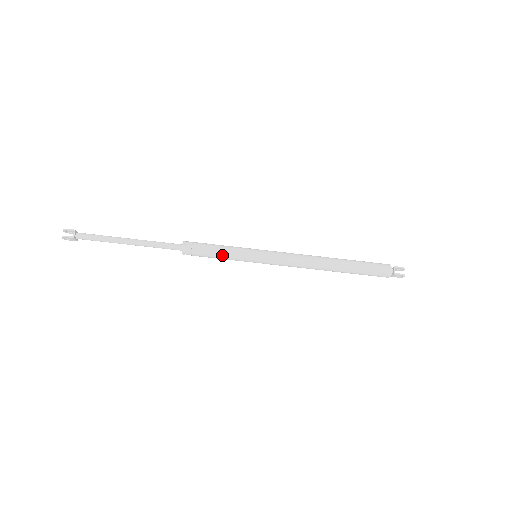
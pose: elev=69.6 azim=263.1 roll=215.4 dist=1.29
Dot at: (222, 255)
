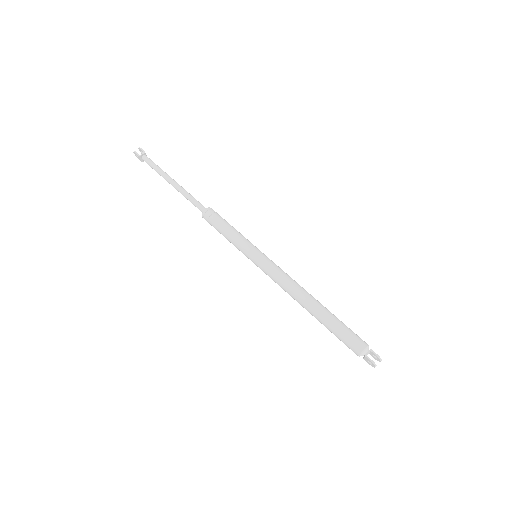
Dot at: (229, 236)
